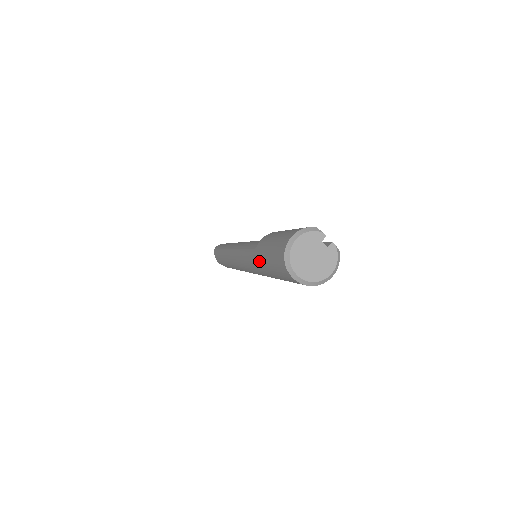
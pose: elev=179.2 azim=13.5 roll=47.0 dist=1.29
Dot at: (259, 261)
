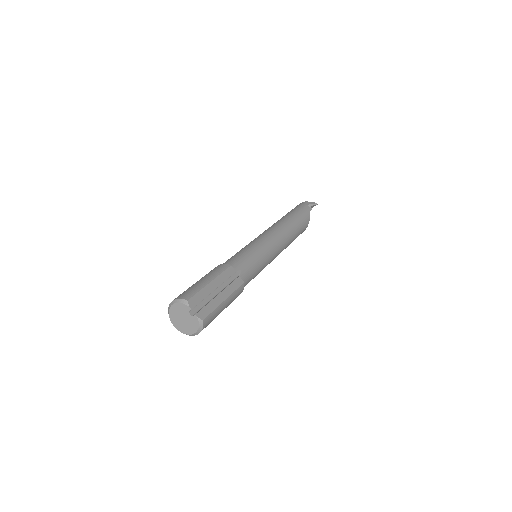
Dot at: occluded
